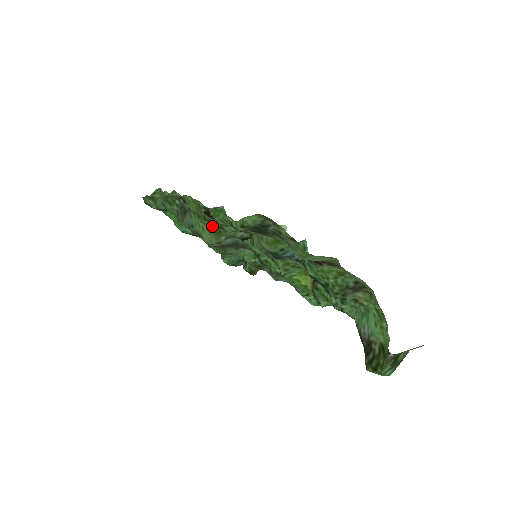
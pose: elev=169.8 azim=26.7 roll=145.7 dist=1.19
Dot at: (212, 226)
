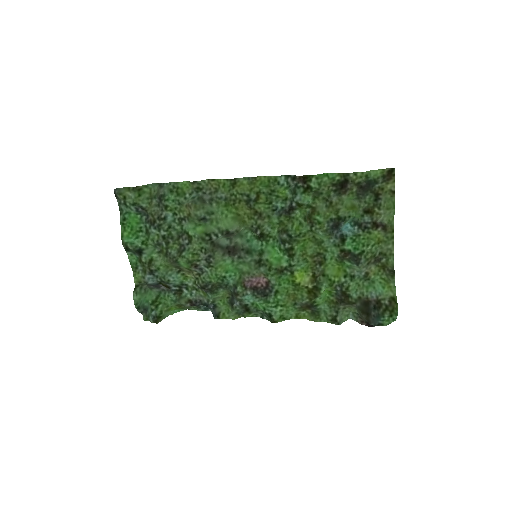
Dot at: (238, 216)
